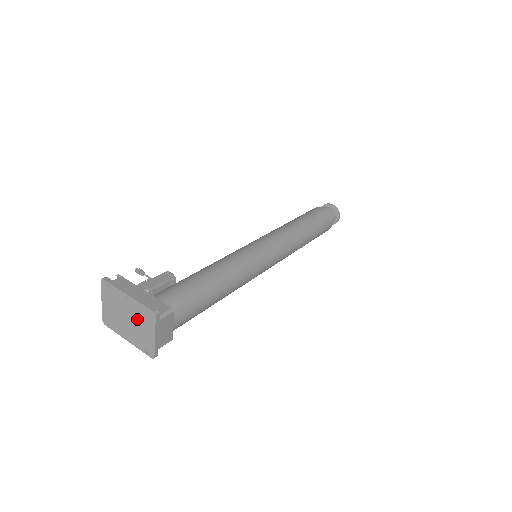
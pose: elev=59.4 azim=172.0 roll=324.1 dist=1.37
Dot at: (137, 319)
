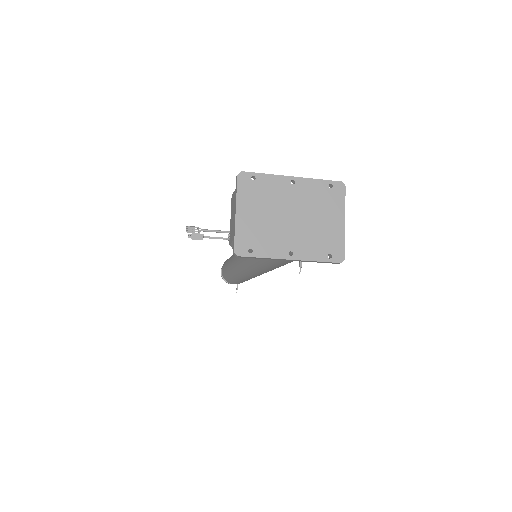
Dot at: (312, 208)
